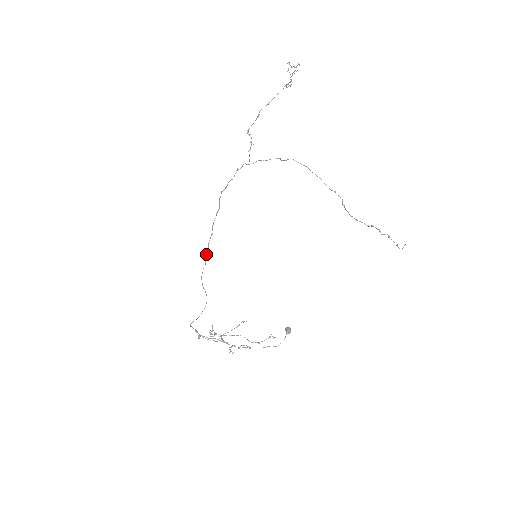
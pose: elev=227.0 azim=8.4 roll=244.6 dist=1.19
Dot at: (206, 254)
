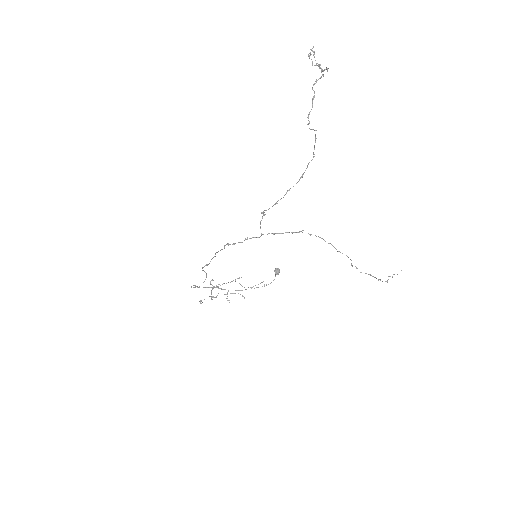
Dot at: (208, 264)
